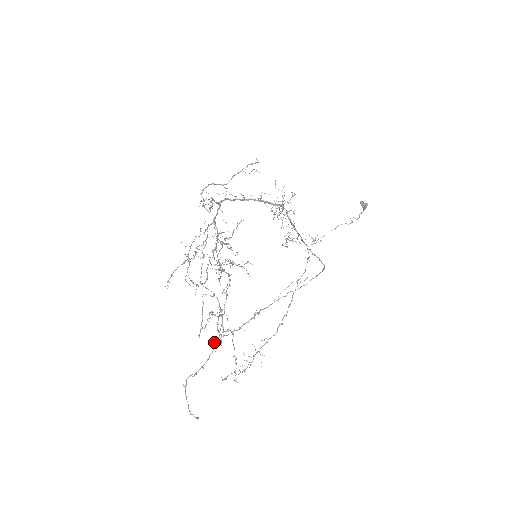
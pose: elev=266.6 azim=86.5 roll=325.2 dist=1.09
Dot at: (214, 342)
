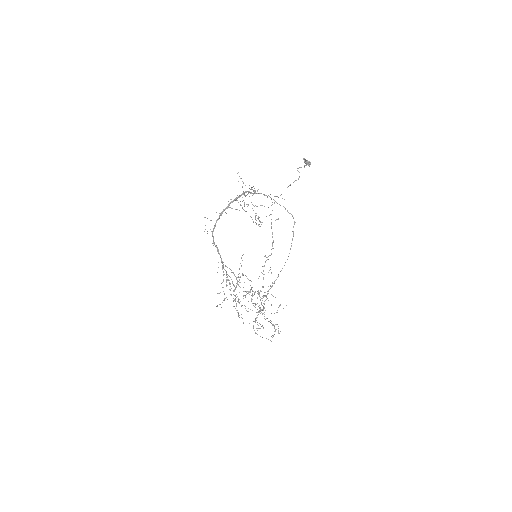
Dot at: (260, 311)
